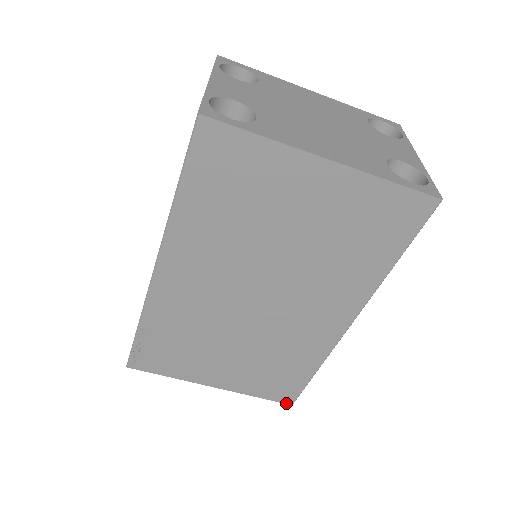
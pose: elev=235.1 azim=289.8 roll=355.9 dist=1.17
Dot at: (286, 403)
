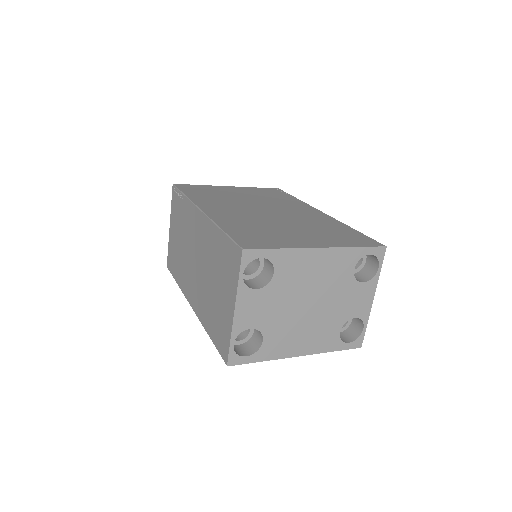
Dot at: occluded
